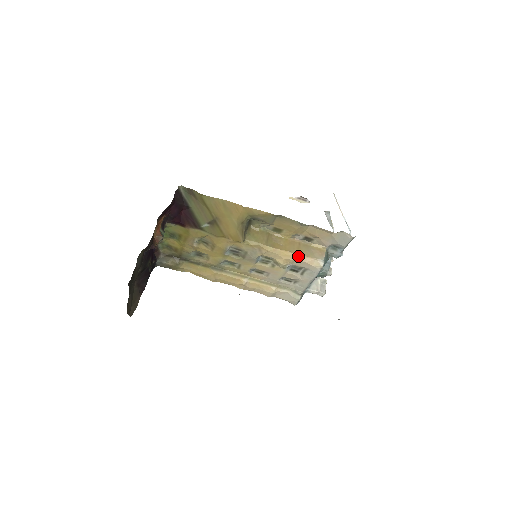
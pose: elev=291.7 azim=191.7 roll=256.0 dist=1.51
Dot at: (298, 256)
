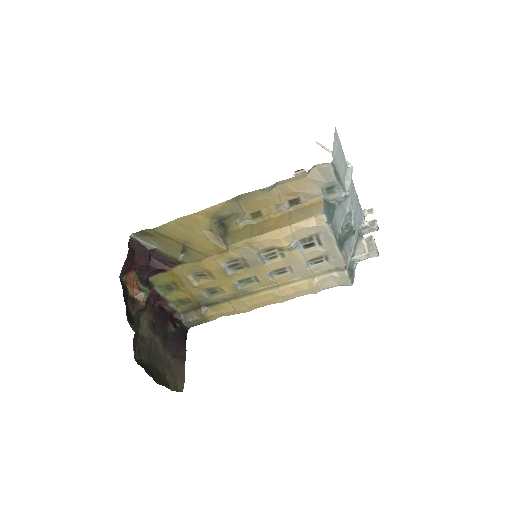
Dot at: (293, 226)
